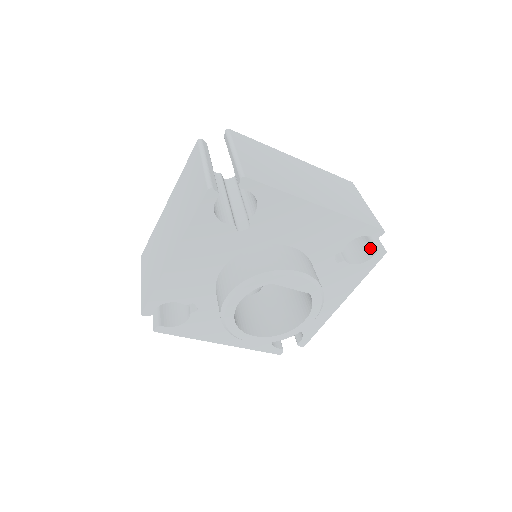
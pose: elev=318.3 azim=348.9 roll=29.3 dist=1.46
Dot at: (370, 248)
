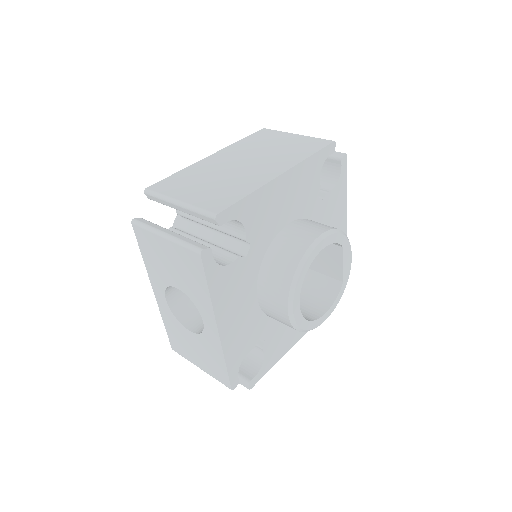
Dot at: occluded
